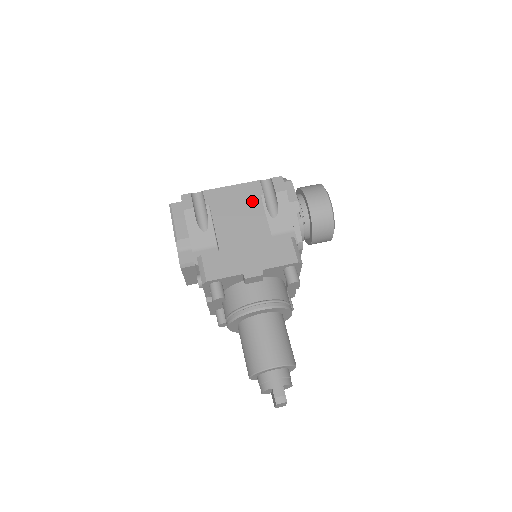
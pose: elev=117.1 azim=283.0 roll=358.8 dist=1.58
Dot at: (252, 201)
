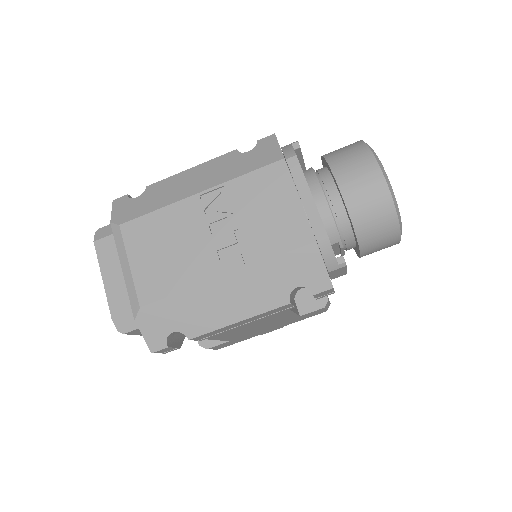
Dot at: (275, 316)
